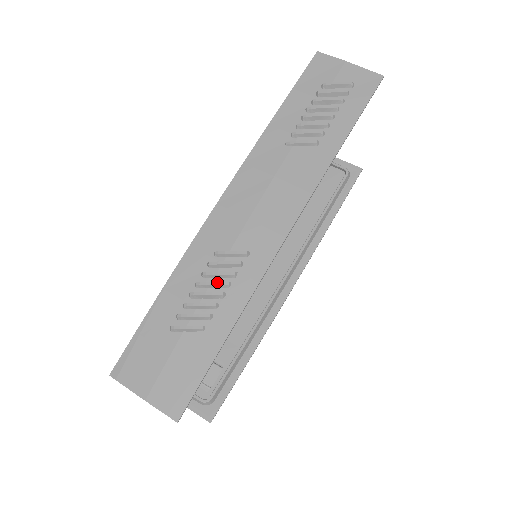
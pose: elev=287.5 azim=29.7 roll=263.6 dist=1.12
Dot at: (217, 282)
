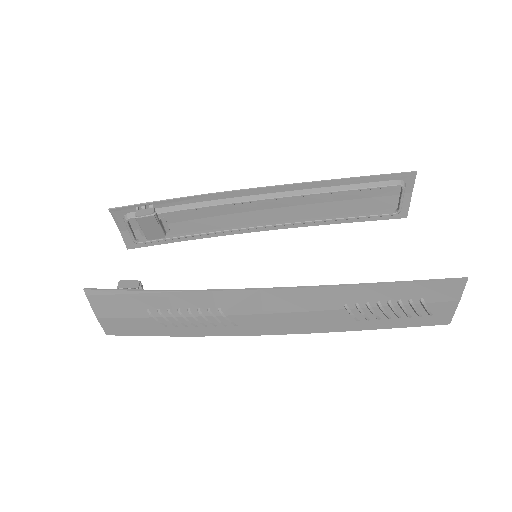
Dot at: (201, 323)
